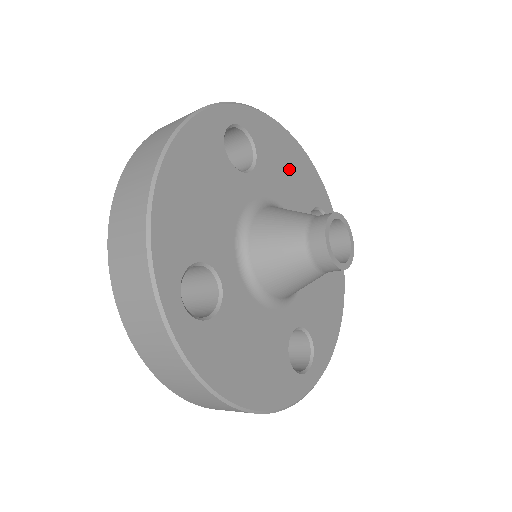
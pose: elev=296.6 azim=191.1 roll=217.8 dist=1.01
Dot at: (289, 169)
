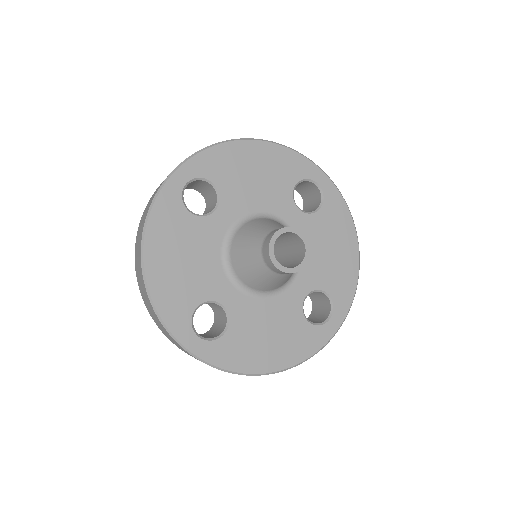
Dot at: (255, 173)
